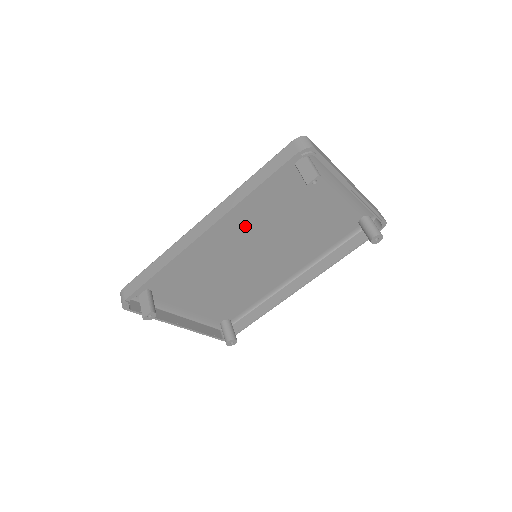
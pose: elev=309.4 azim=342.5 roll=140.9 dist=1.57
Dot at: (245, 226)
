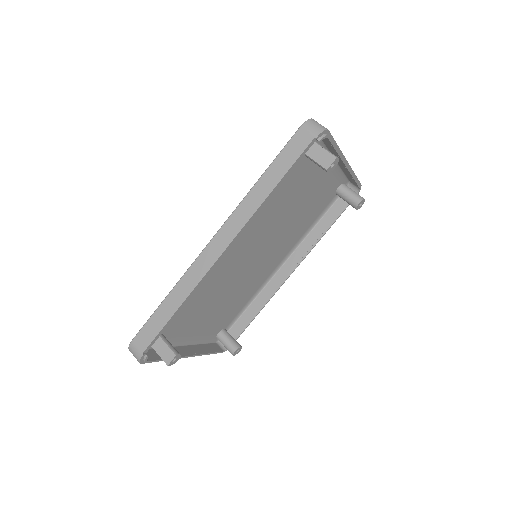
Dot at: (251, 229)
